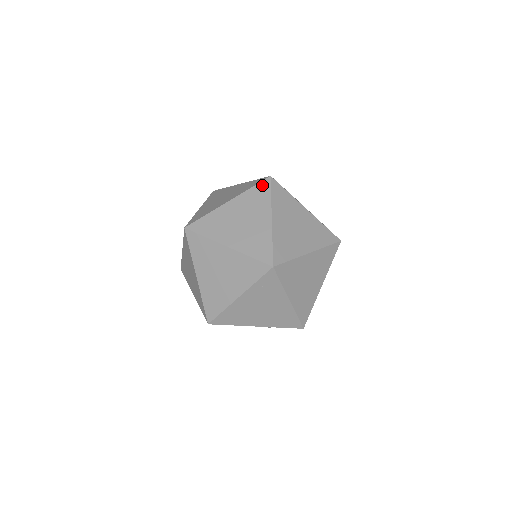
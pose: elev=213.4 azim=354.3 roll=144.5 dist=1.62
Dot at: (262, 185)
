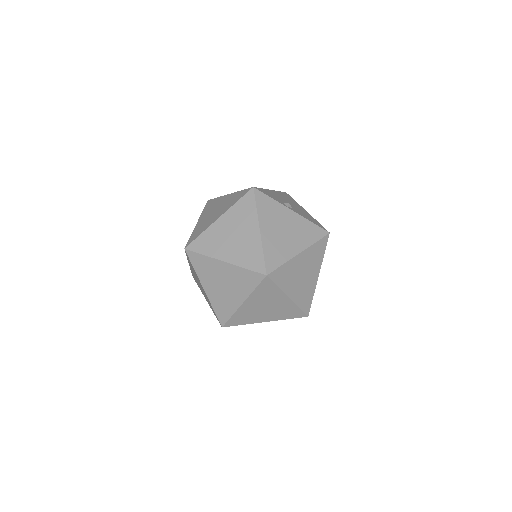
Dot at: (323, 241)
